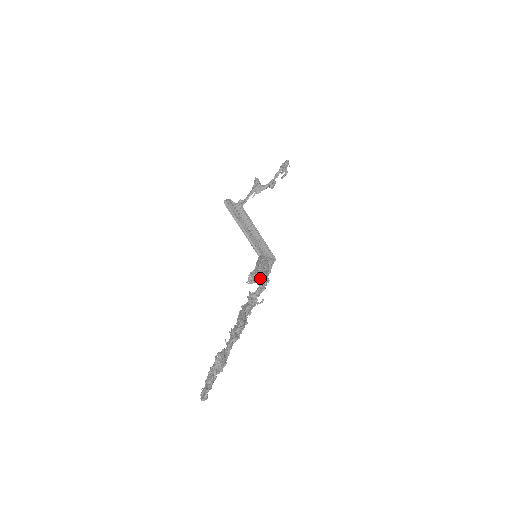
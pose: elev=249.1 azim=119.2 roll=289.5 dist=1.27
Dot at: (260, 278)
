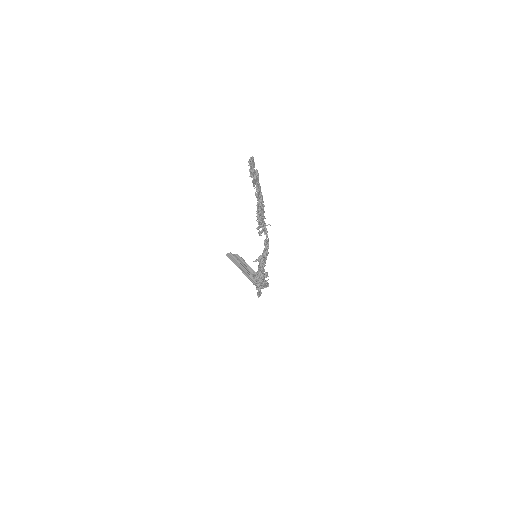
Dot at: occluded
